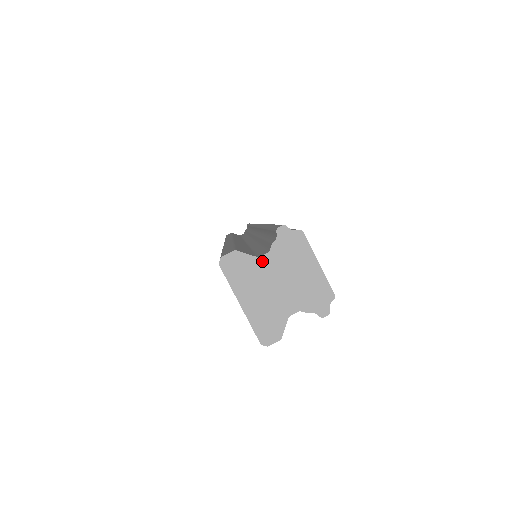
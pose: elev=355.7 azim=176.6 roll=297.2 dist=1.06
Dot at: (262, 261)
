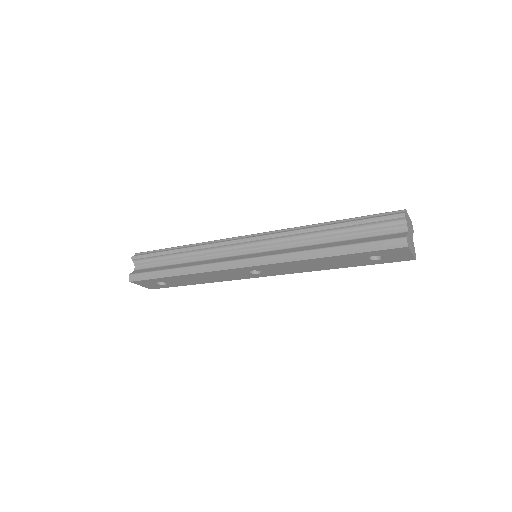
Dot at: (408, 232)
